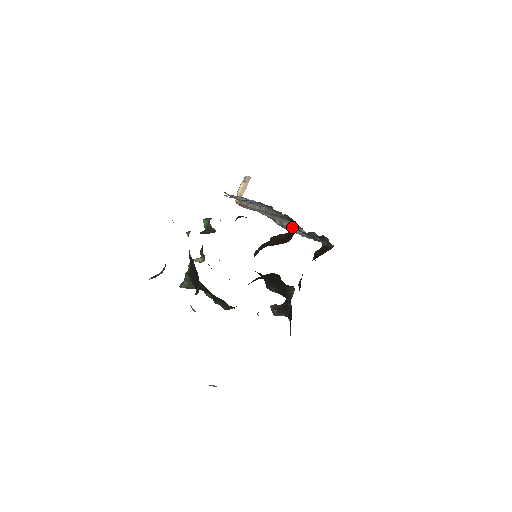
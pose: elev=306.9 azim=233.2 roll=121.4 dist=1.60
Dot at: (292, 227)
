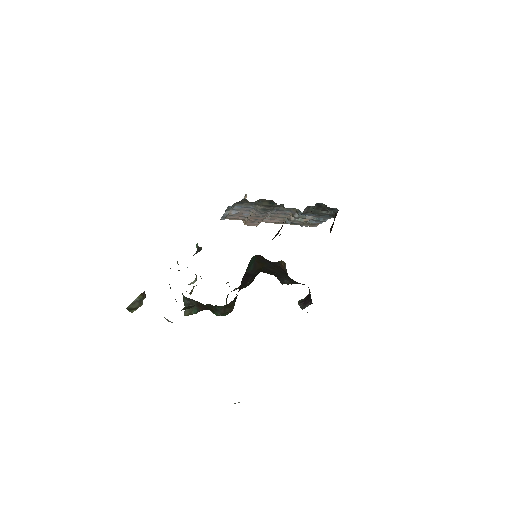
Dot at: occluded
